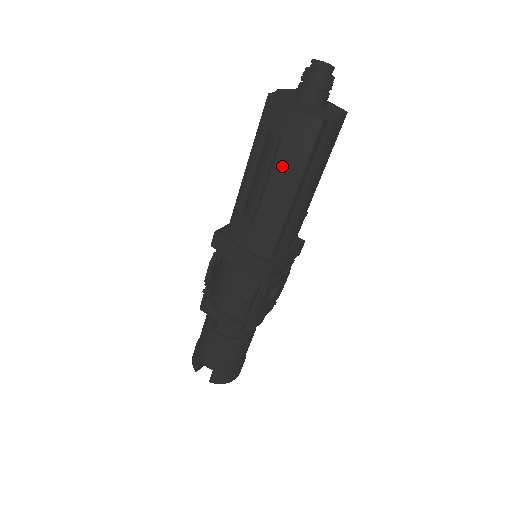
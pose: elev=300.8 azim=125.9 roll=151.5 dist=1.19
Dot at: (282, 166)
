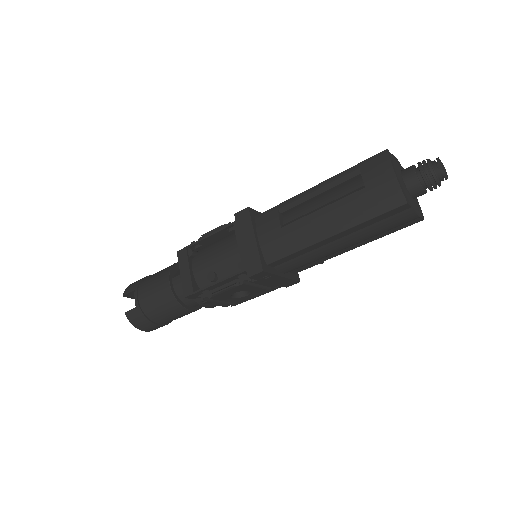
Dot at: (345, 207)
